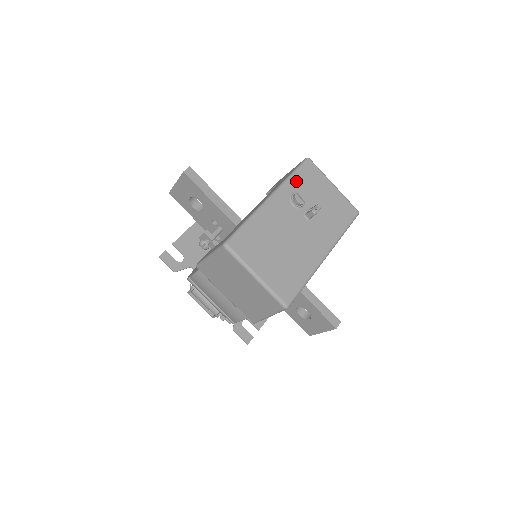
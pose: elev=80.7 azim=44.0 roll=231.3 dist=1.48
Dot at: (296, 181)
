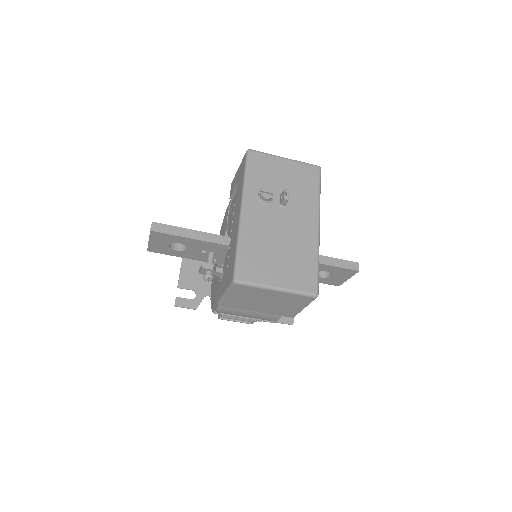
Dot at: (253, 179)
